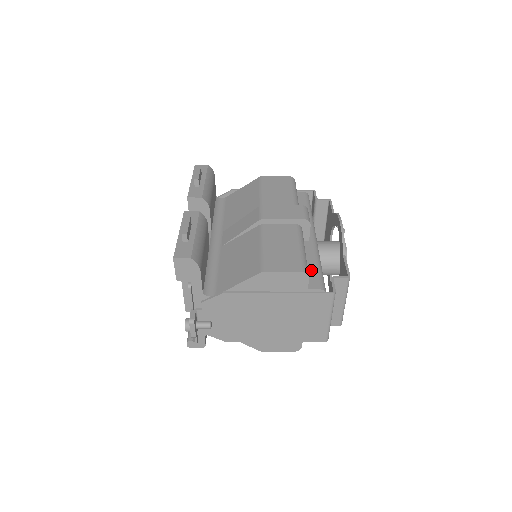
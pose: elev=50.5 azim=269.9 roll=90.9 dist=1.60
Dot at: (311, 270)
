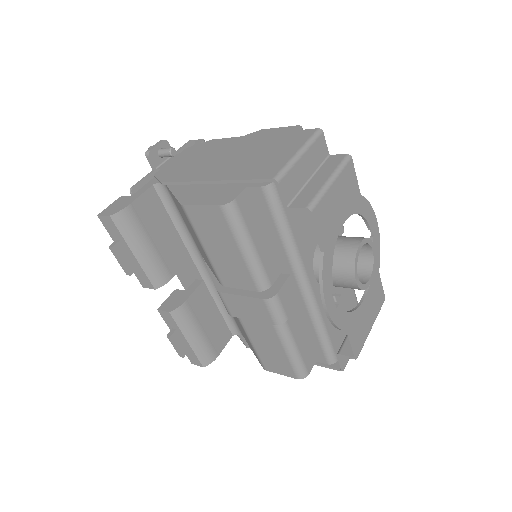
Dot at: (313, 342)
